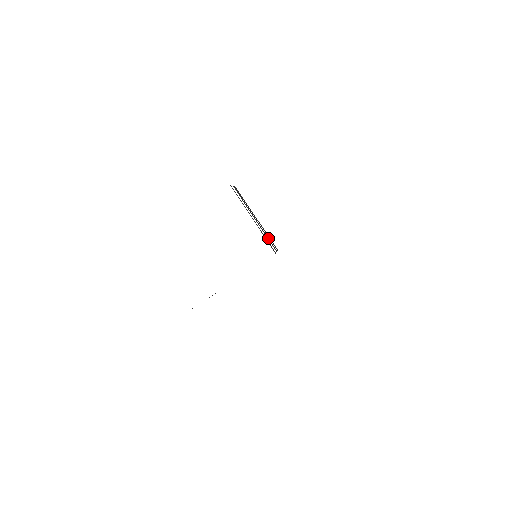
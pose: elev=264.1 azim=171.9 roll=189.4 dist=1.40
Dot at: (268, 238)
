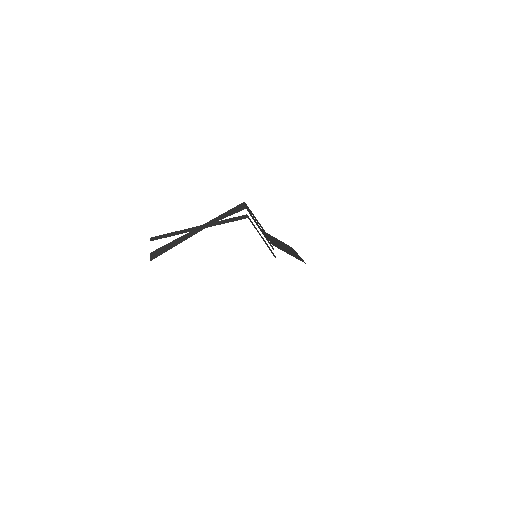
Dot at: (268, 240)
